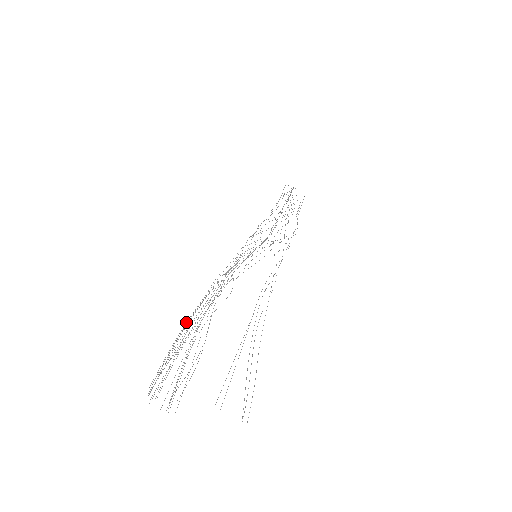
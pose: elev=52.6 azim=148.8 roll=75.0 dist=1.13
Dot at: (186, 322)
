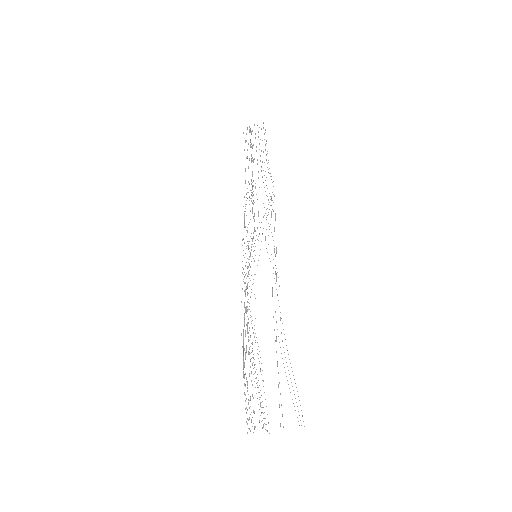
Dot at: (243, 363)
